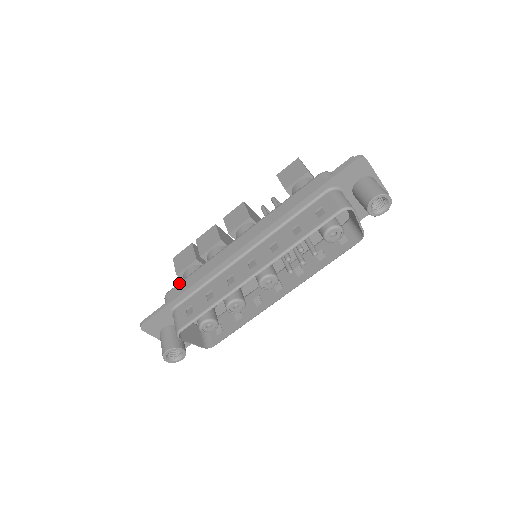
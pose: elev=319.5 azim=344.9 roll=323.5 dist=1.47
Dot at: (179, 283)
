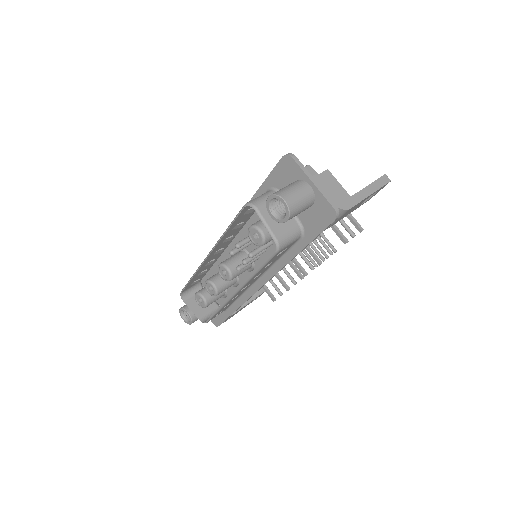
Dot at: occluded
